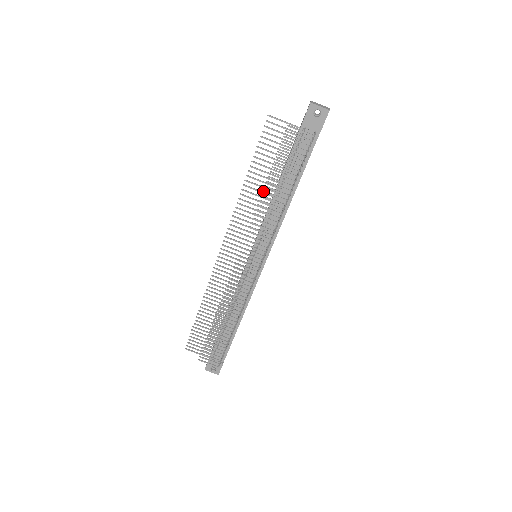
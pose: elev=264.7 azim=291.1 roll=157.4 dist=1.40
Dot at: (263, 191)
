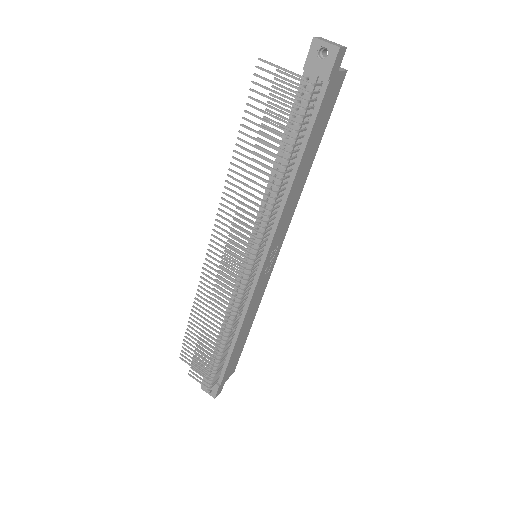
Dot at: (249, 165)
